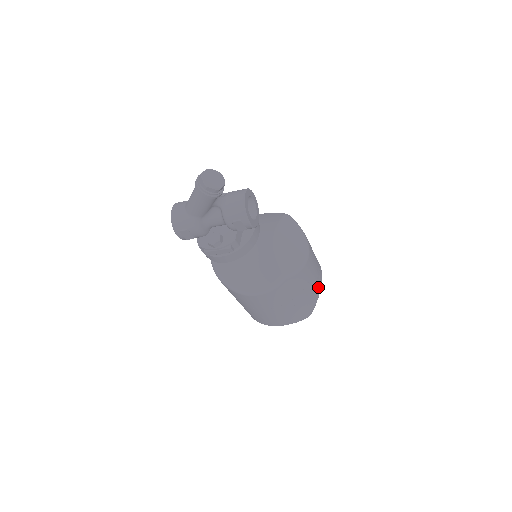
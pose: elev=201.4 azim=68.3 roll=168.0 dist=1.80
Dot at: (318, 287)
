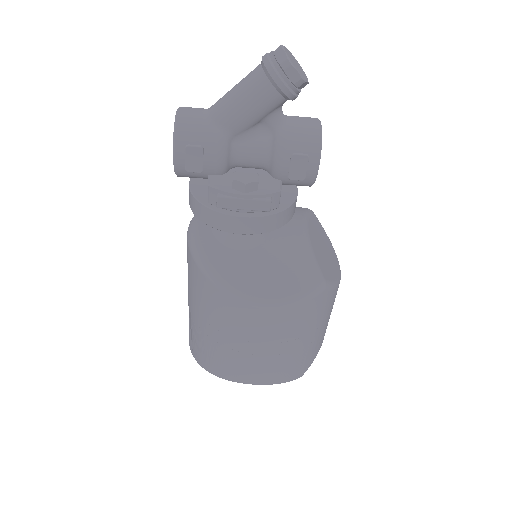
Dot at: (325, 332)
